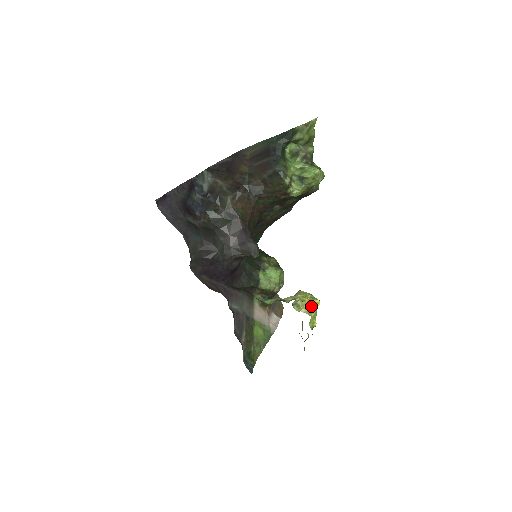
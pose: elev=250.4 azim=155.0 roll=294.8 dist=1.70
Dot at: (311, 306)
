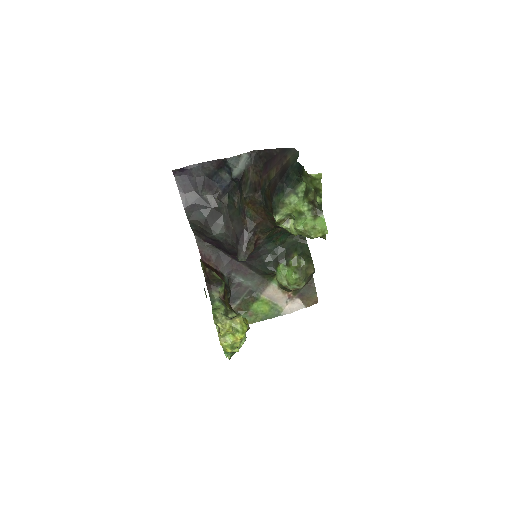
Dot at: (230, 337)
